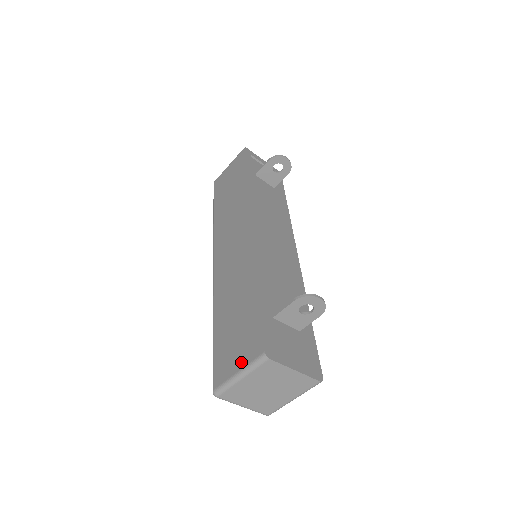
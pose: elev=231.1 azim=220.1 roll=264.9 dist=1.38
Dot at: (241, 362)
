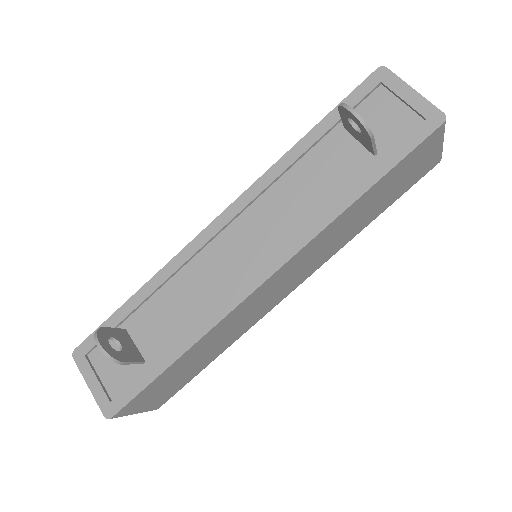
Dot at: occluded
